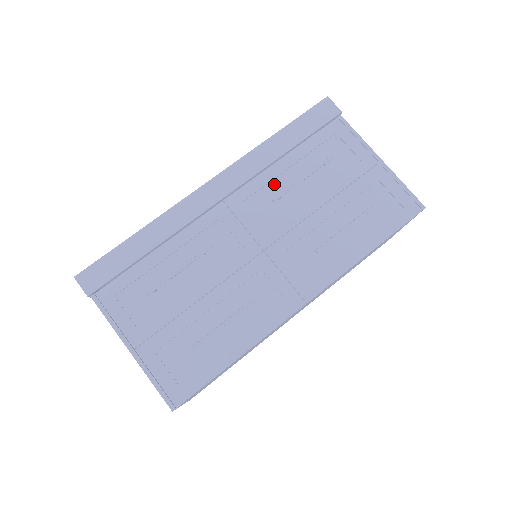
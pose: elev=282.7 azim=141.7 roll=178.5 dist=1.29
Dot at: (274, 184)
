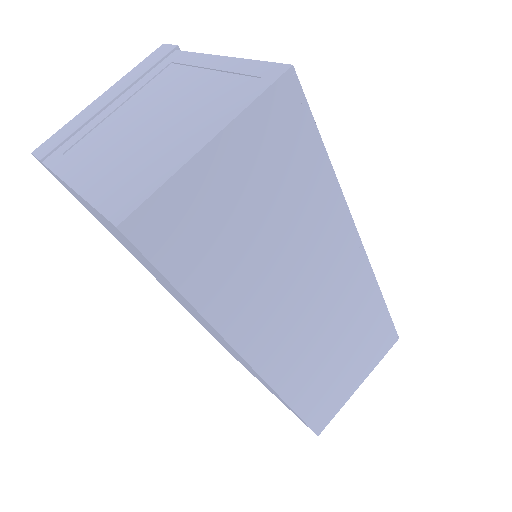
Dot at: occluded
